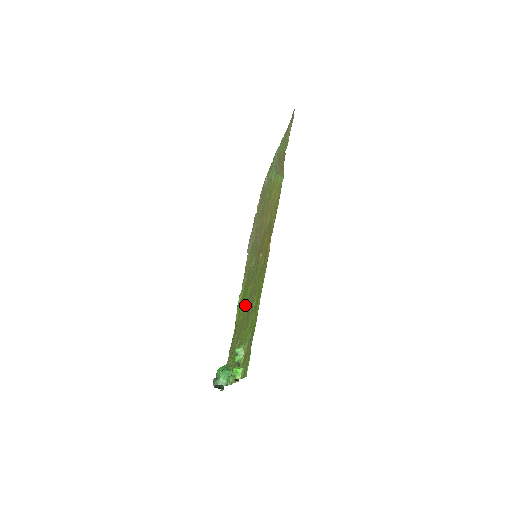
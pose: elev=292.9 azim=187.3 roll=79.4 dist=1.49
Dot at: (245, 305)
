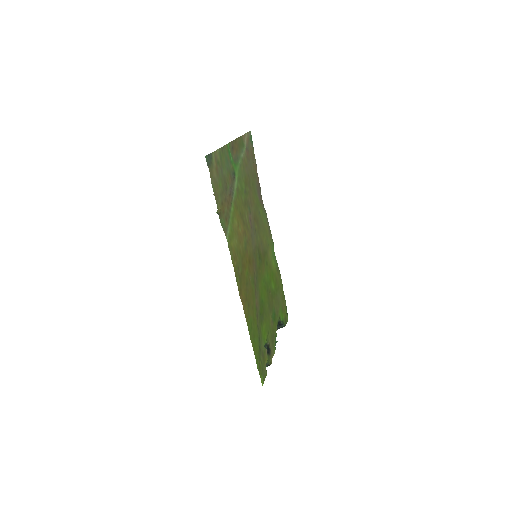
Dot at: (265, 292)
